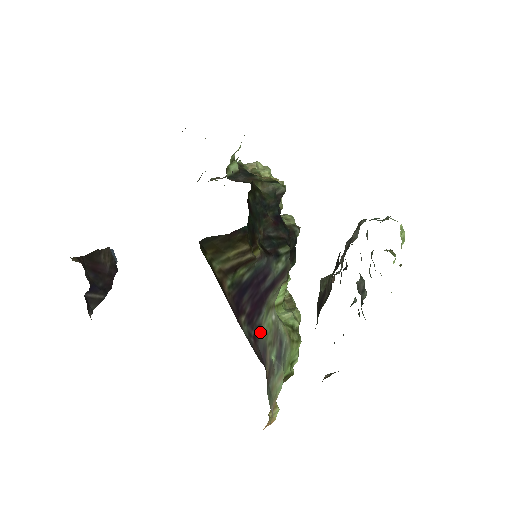
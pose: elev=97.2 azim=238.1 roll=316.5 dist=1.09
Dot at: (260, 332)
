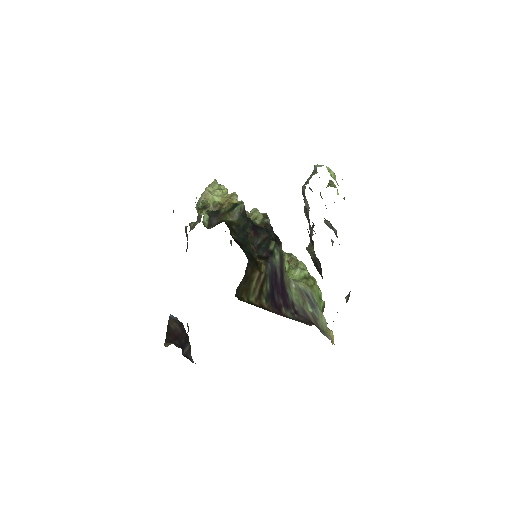
Dot at: (295, 305)
